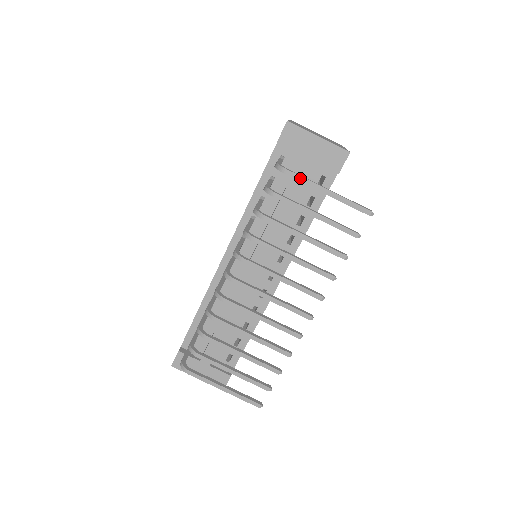
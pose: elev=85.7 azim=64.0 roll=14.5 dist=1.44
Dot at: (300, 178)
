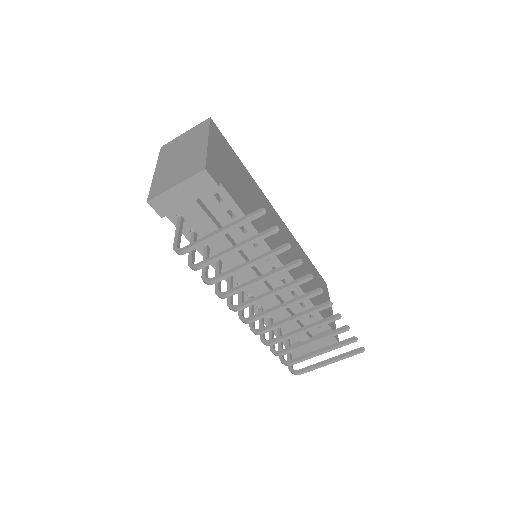
Dot at: (195, 246)
